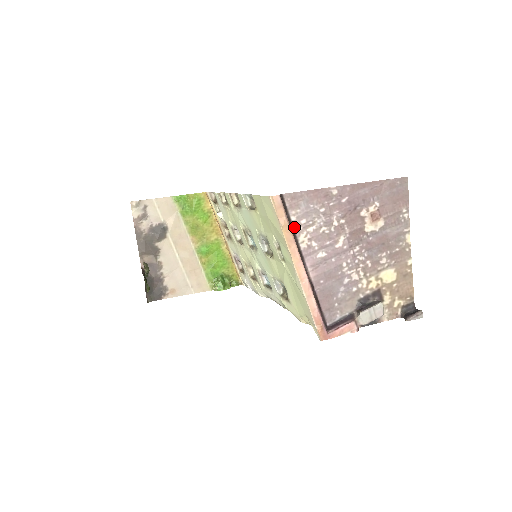
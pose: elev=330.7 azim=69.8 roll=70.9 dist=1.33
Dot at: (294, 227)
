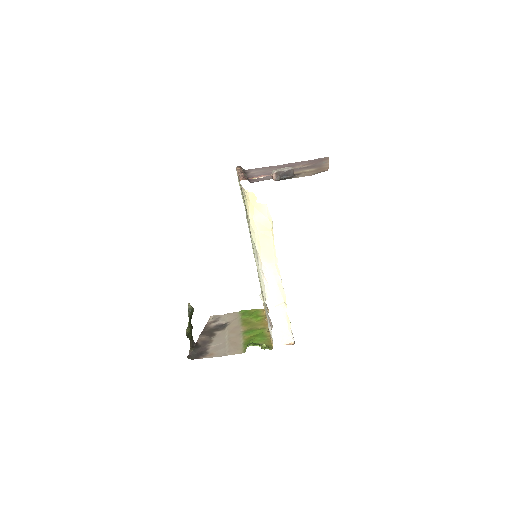
Dot at: occluded
